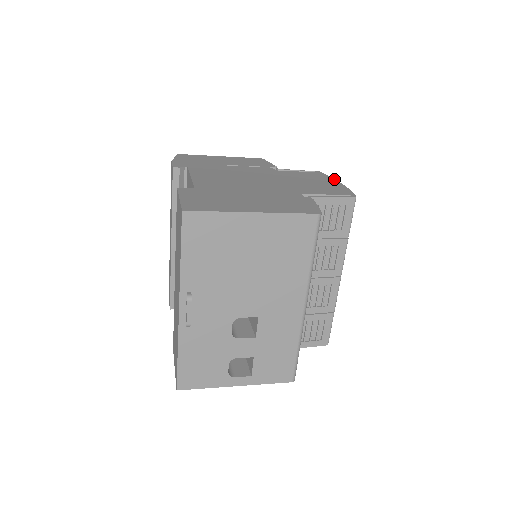
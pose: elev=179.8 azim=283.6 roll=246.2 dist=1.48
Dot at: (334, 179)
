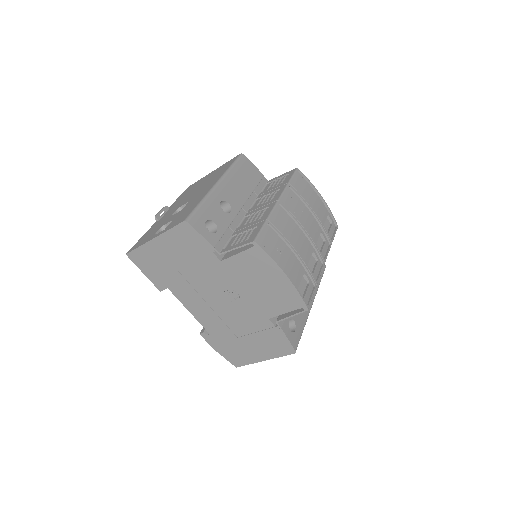
Dot at: (327, 206)
